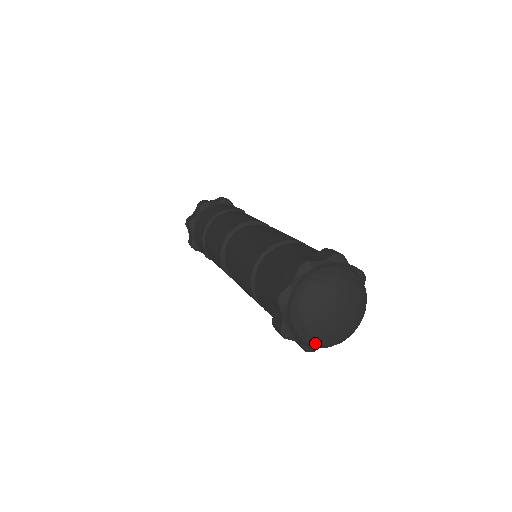
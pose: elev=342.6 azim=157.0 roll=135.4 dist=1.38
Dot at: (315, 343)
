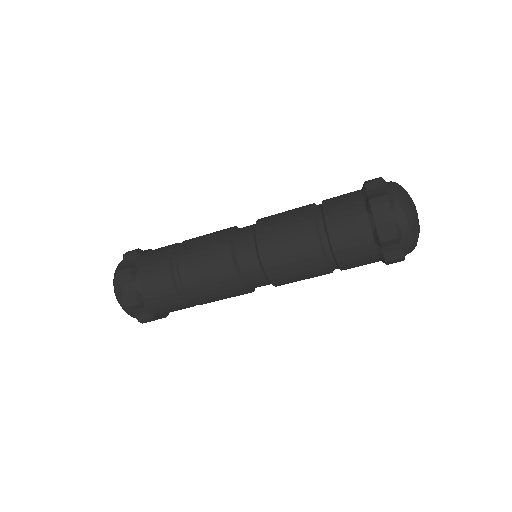
Dot at: (415, 238)
